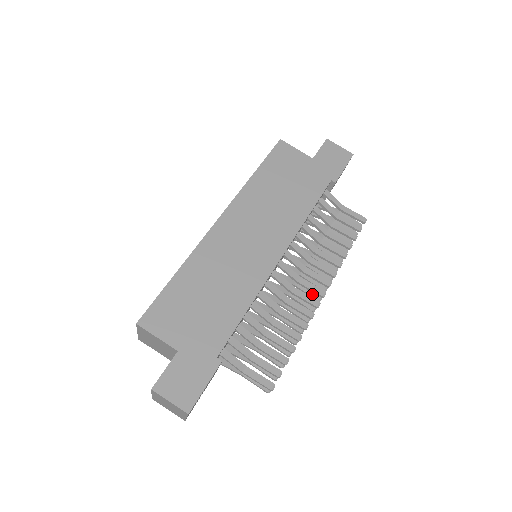
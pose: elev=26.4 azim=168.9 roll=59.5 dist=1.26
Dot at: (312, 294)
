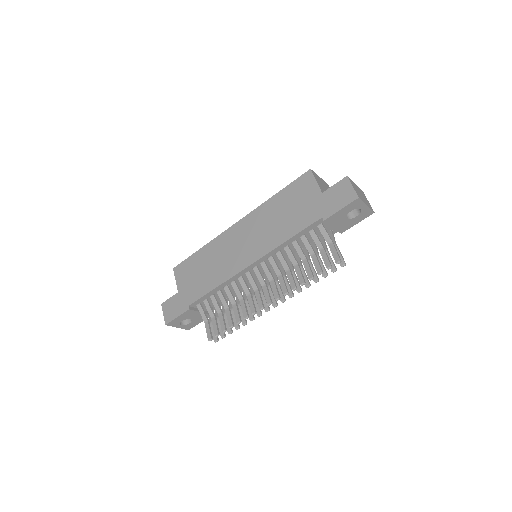
Dot at: (272, 299)
